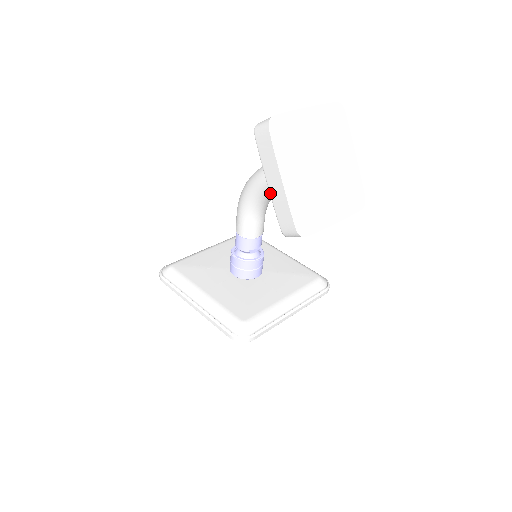
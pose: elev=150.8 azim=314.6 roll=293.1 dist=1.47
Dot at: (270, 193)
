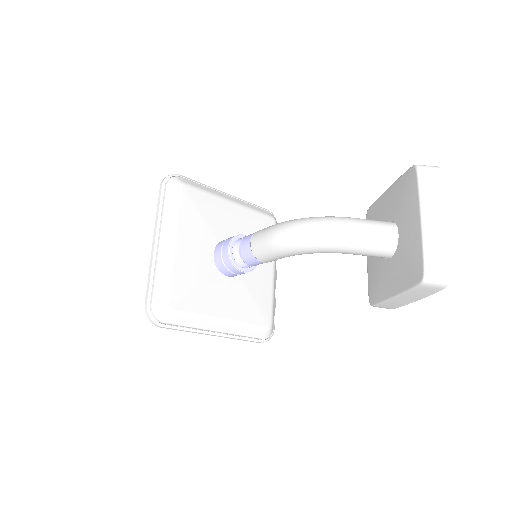
Dot at: (391, 300)
